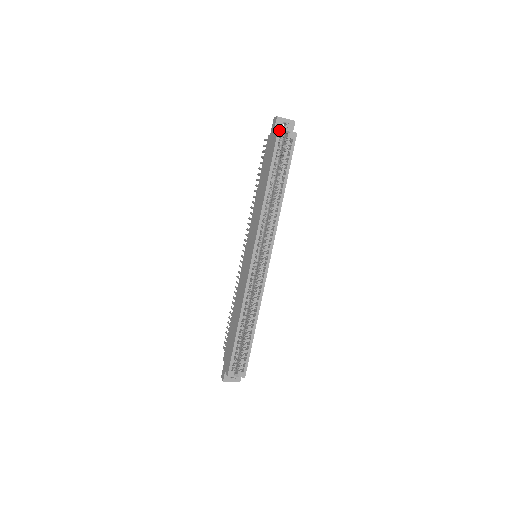
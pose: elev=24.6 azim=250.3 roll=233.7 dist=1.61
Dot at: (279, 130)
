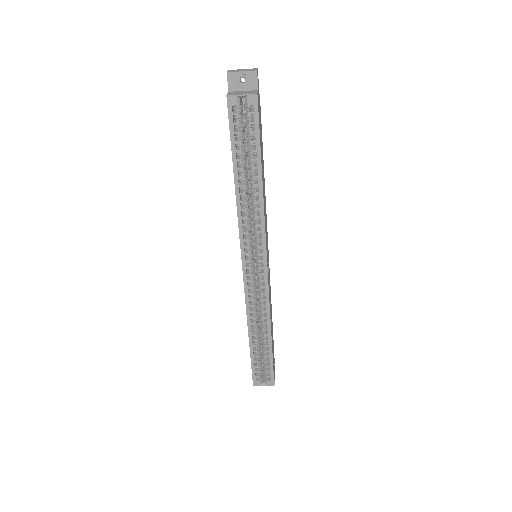
Dot at: (228, 98)
